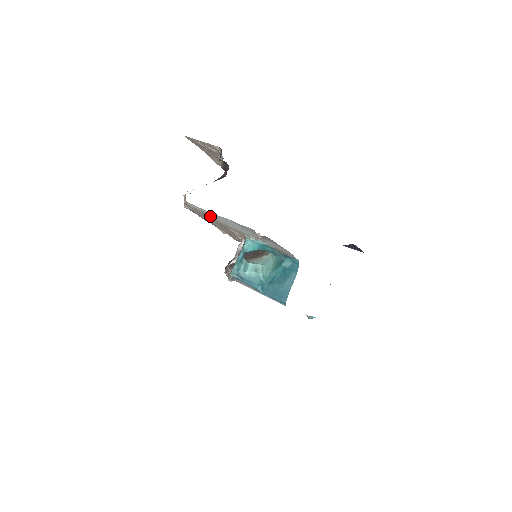
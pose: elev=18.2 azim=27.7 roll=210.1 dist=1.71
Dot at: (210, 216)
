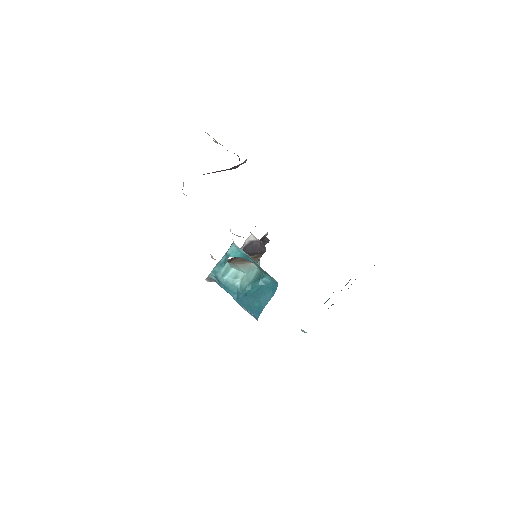
Dot at: occluded
